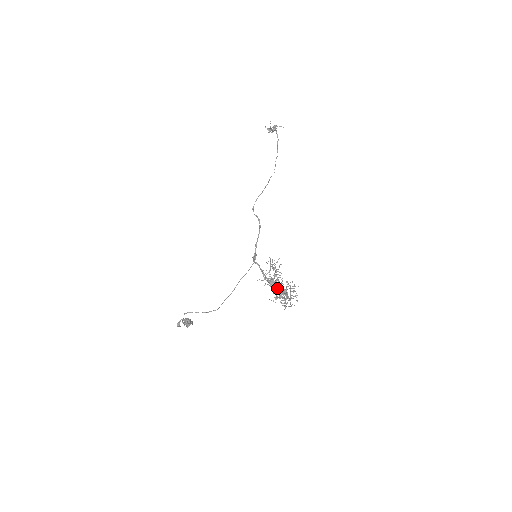
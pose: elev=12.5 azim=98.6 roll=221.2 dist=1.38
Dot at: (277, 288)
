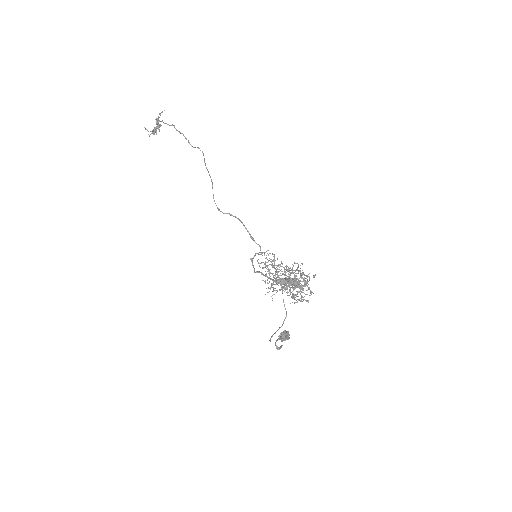
Dot at: occluded
